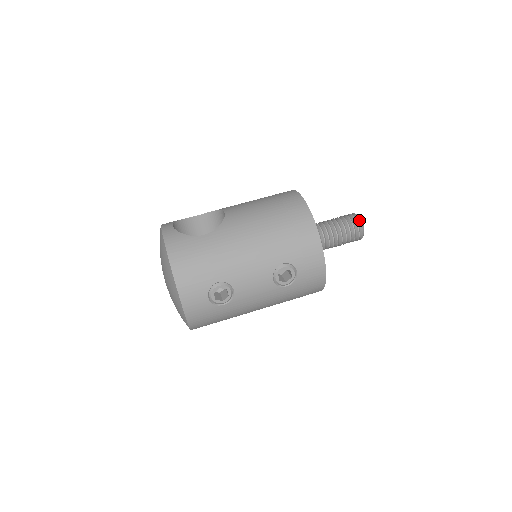
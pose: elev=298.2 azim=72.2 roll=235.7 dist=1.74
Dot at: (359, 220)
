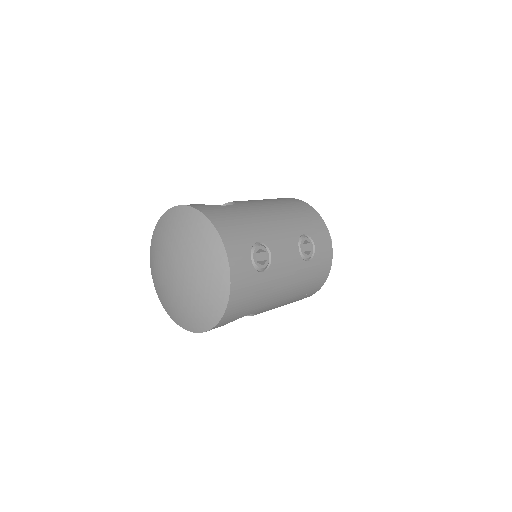
Dot at: occluded
